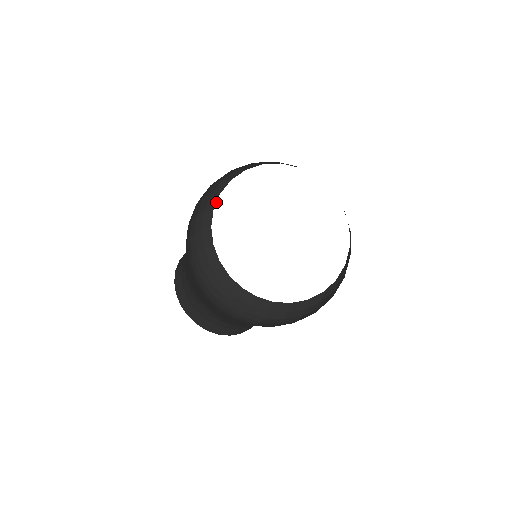
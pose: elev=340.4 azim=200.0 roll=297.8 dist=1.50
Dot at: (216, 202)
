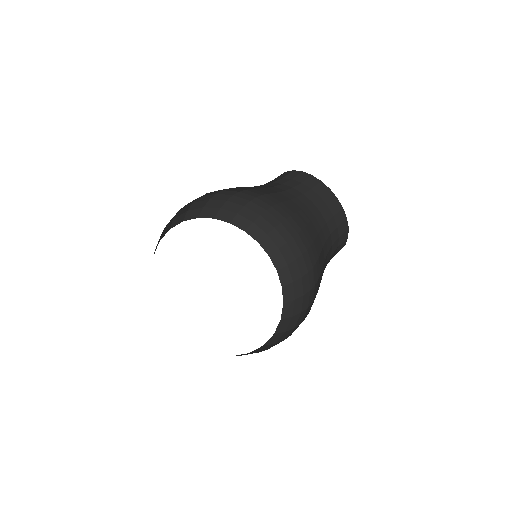
Dot at: occluded
